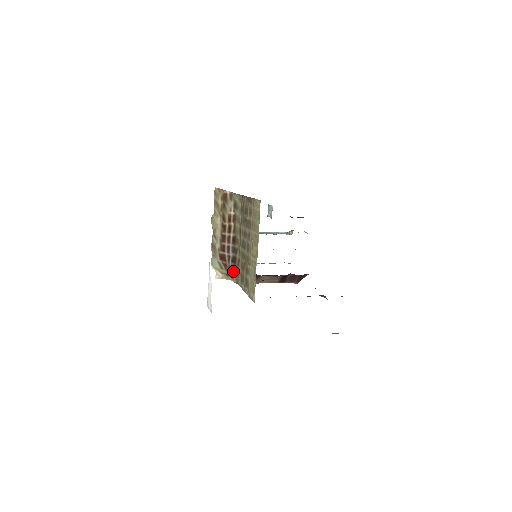
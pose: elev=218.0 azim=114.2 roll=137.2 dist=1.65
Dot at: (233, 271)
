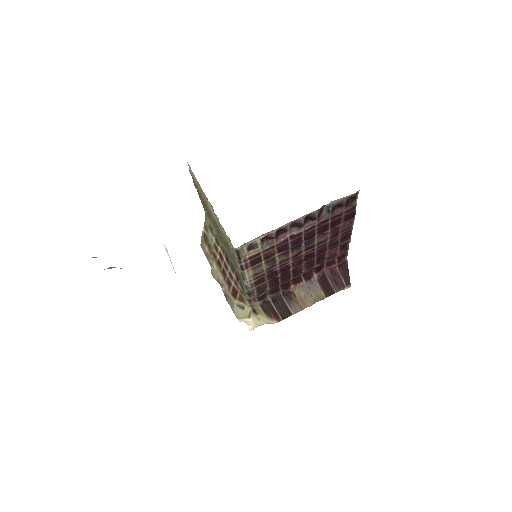
Dot at: (243, 288)
